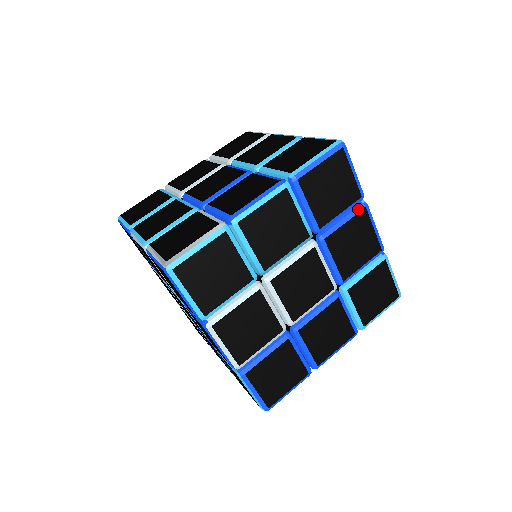
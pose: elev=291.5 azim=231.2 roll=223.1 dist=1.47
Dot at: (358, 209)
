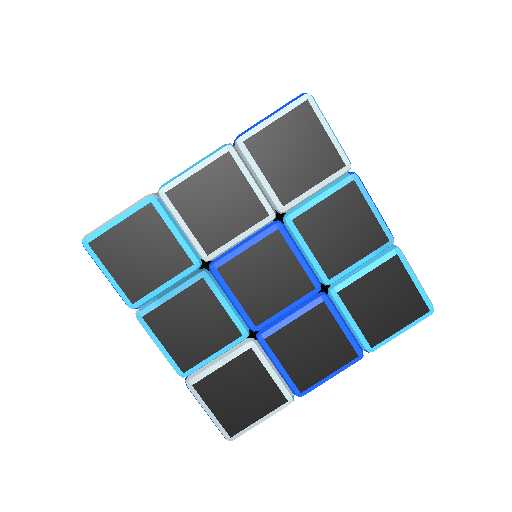
Dot at: occluded
